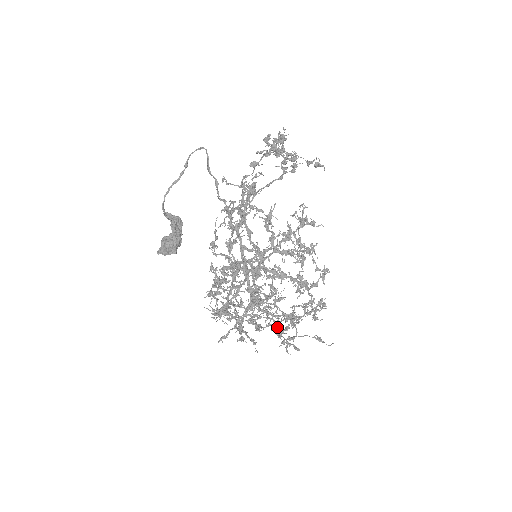
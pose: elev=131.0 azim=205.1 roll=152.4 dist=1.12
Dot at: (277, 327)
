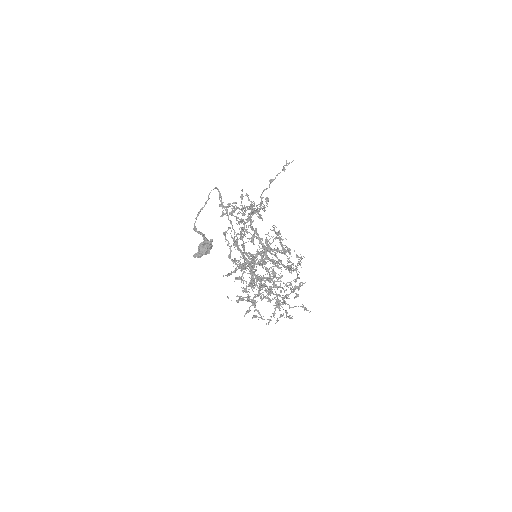
Dot at: (277, 302)
